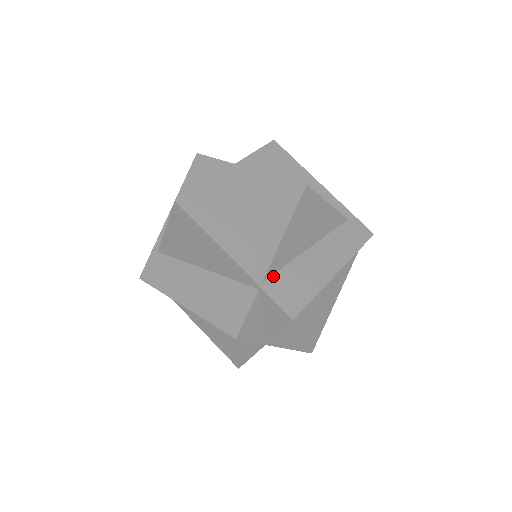
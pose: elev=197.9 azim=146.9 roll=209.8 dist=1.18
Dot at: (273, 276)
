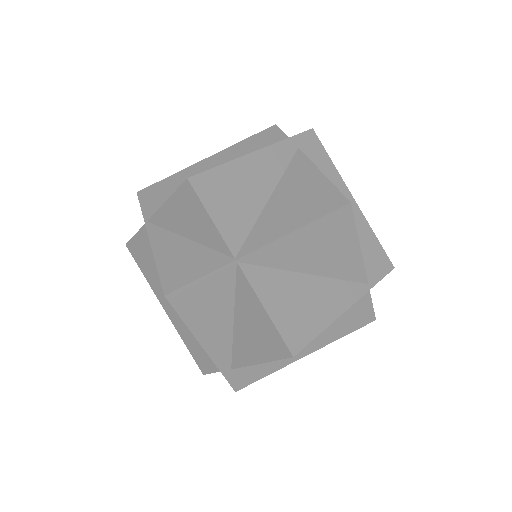
Dot at: occluded
